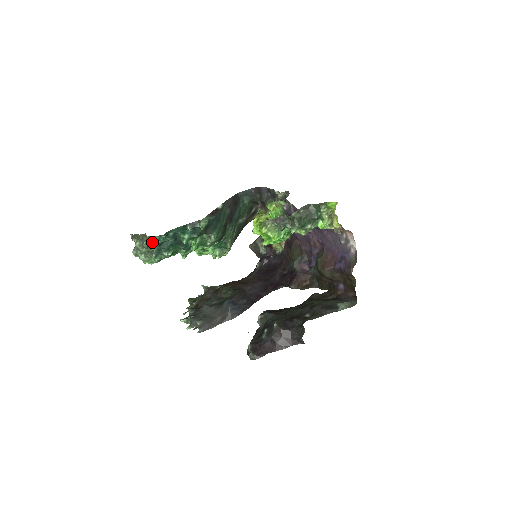
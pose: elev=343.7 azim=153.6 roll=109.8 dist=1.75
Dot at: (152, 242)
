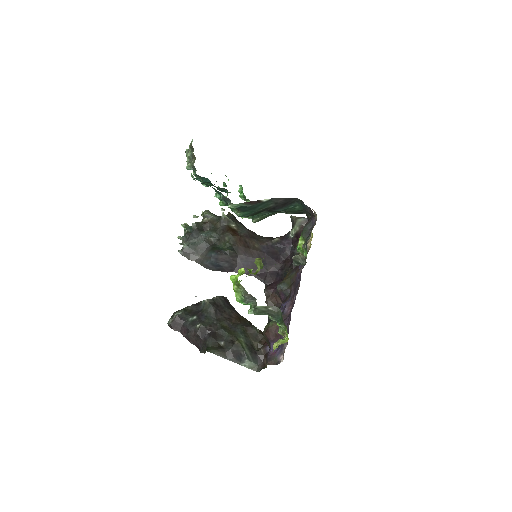
Dot at: occluded
